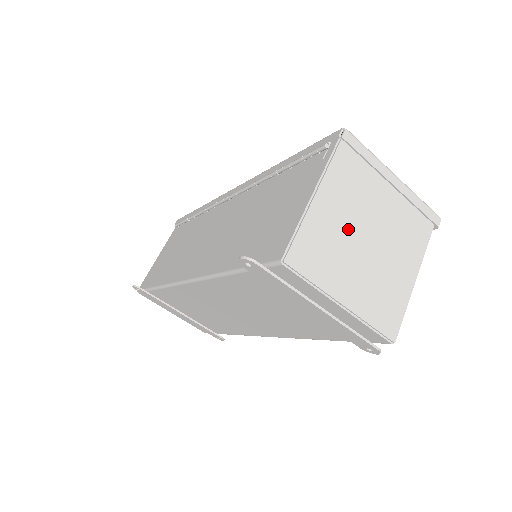
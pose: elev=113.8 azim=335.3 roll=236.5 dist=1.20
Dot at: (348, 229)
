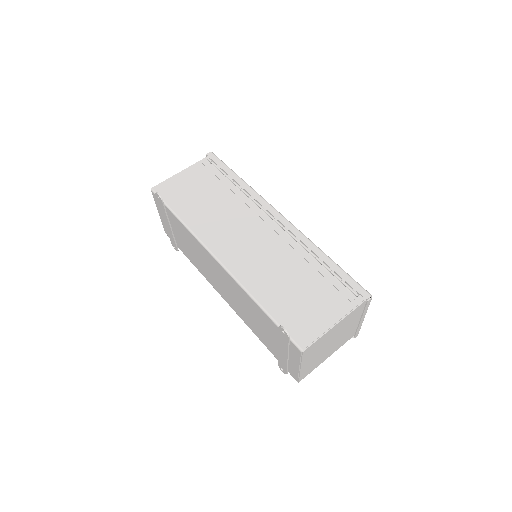
Dot at: (331, 338)
